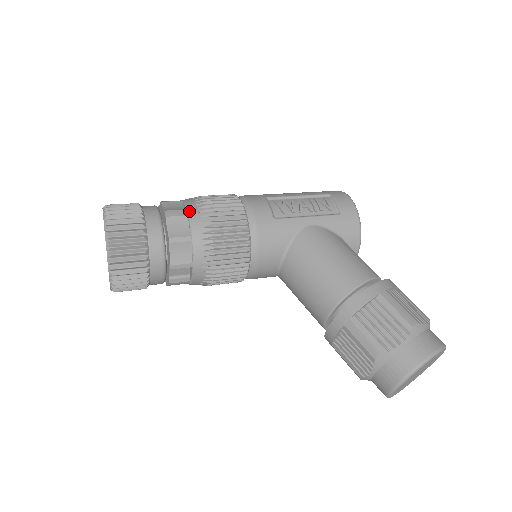
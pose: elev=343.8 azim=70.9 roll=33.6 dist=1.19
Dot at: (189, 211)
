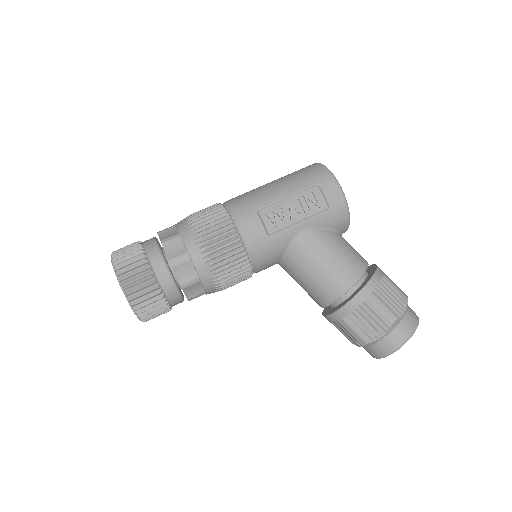
Dot at: (191, 254)
